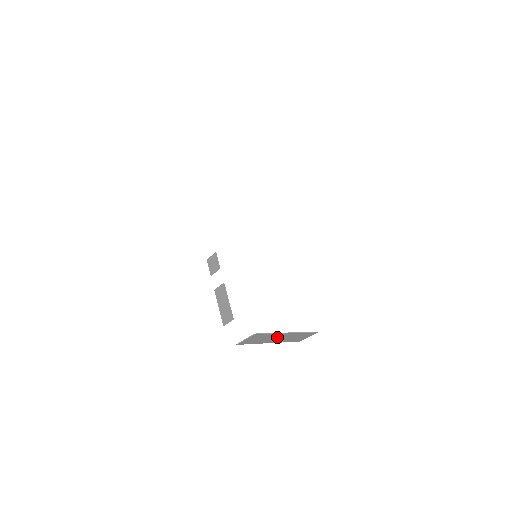
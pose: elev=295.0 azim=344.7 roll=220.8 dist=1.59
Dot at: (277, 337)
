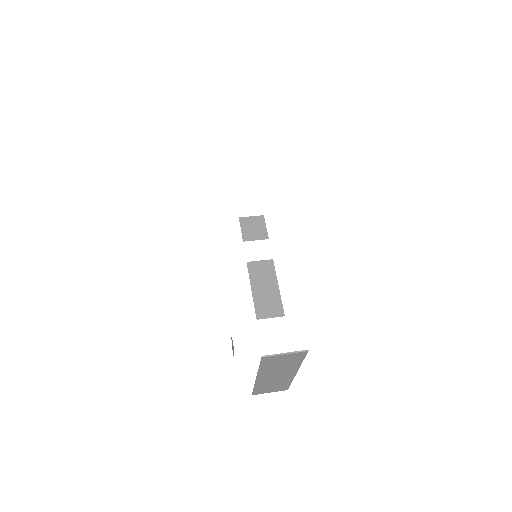
Dot at: (282, 372)
